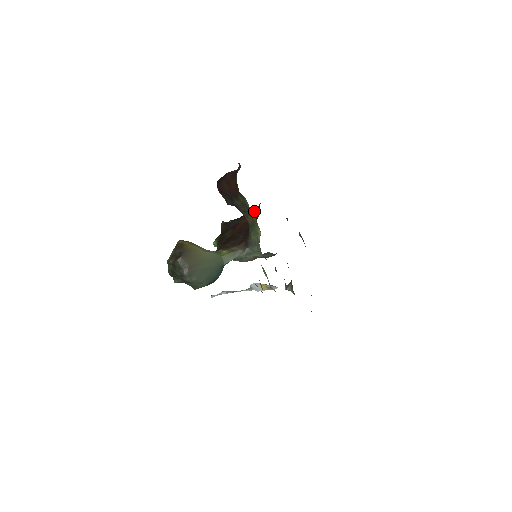
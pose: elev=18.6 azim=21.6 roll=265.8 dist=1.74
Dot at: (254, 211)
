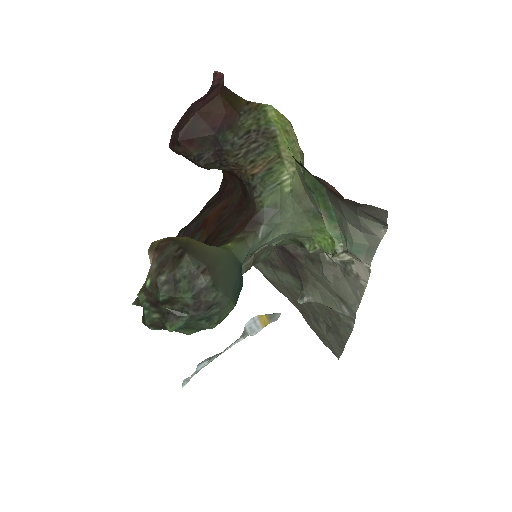
Dot at: (219, 194)
